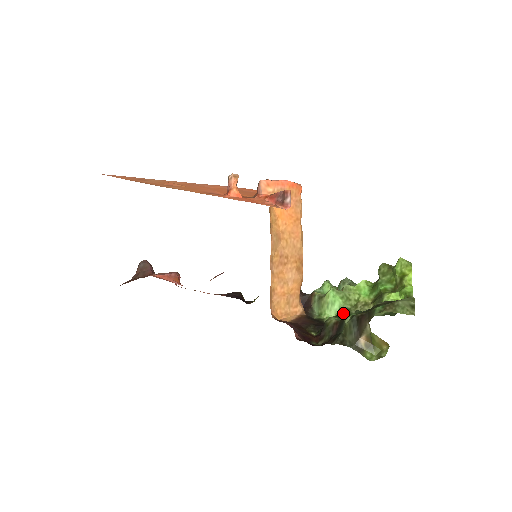
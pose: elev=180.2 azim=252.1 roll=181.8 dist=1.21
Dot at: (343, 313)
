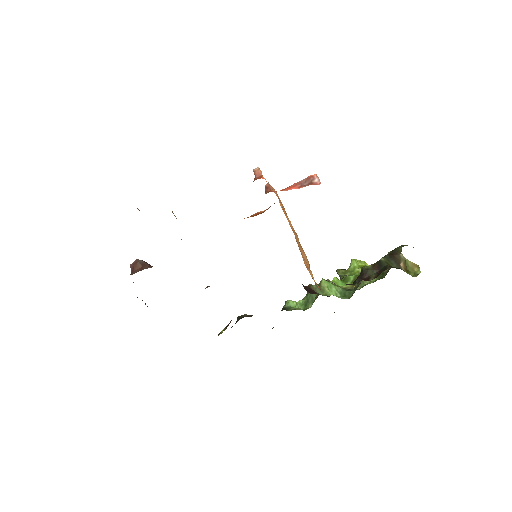
Dot at: (342, 291)
